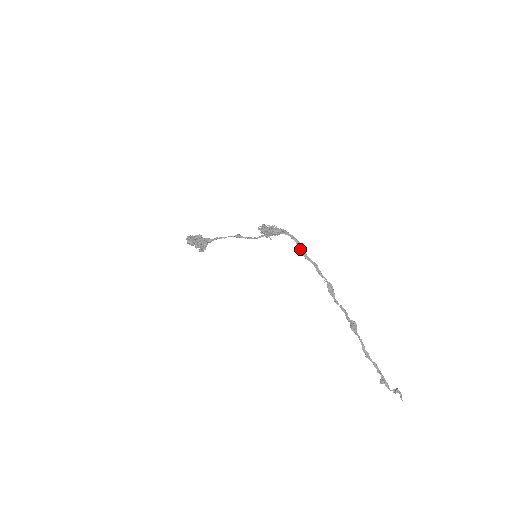
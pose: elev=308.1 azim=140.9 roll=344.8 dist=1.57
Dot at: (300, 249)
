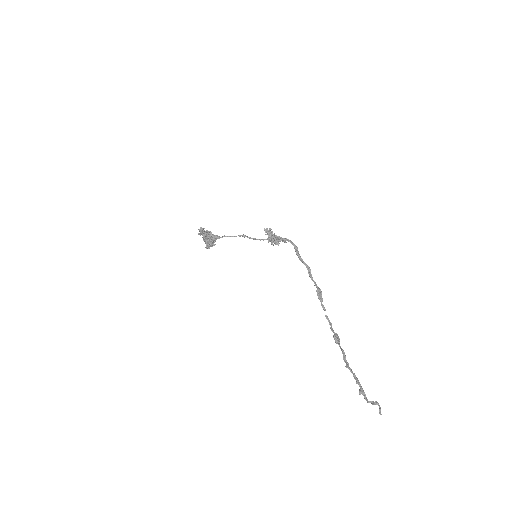
Dot at: (297, 252)
